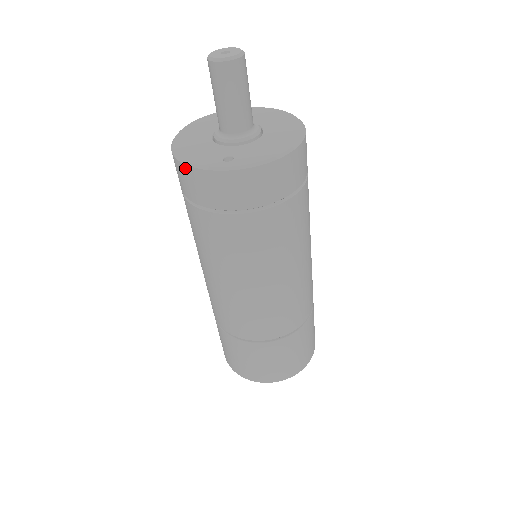
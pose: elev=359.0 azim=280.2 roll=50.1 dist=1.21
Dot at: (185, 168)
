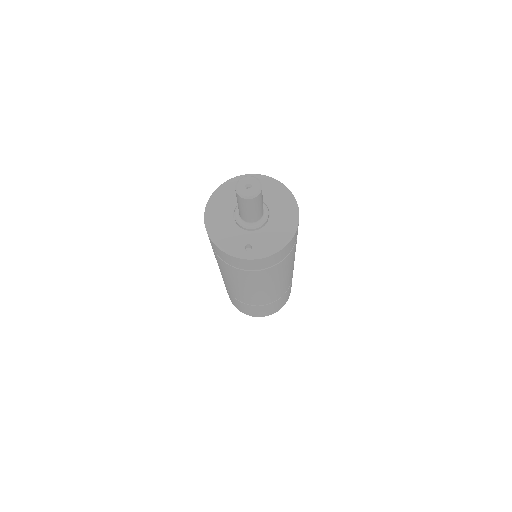
Dot at: (218, 249)
